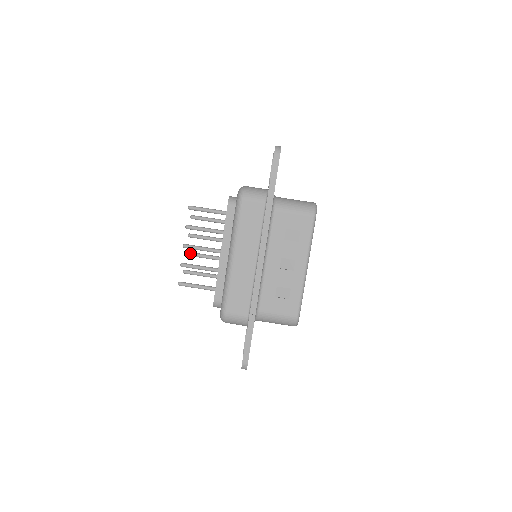
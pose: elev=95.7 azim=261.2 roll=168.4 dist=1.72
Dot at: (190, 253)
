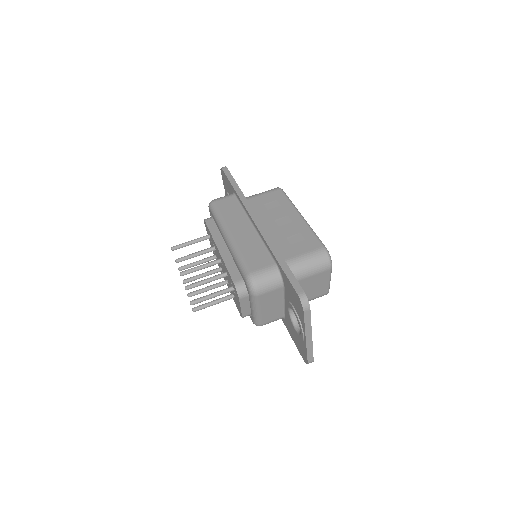
Dot at: (192, 292)
